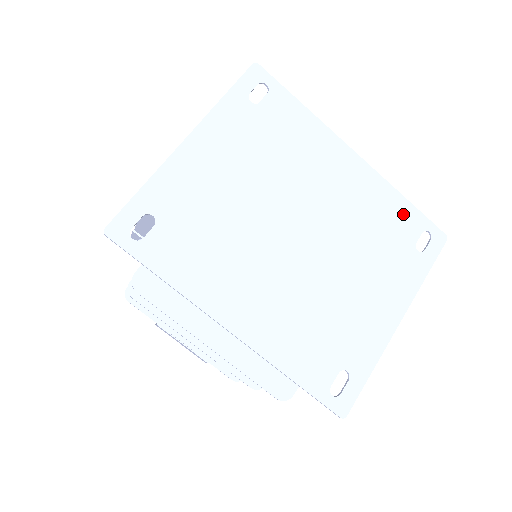
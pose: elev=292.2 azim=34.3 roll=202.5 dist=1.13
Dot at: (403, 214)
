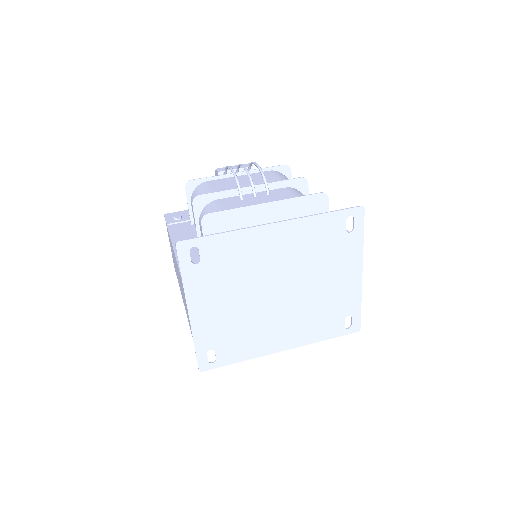
Dot at: (327, 224)
